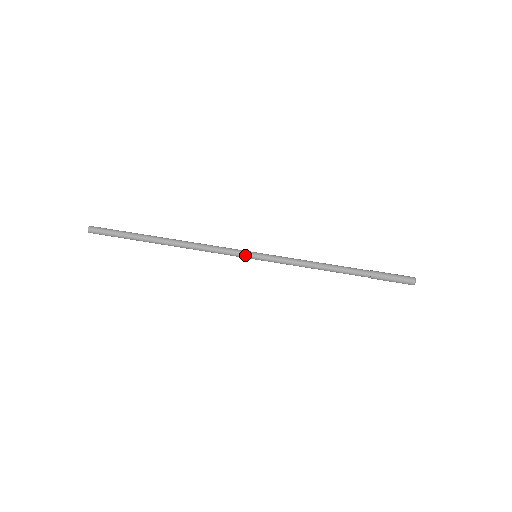
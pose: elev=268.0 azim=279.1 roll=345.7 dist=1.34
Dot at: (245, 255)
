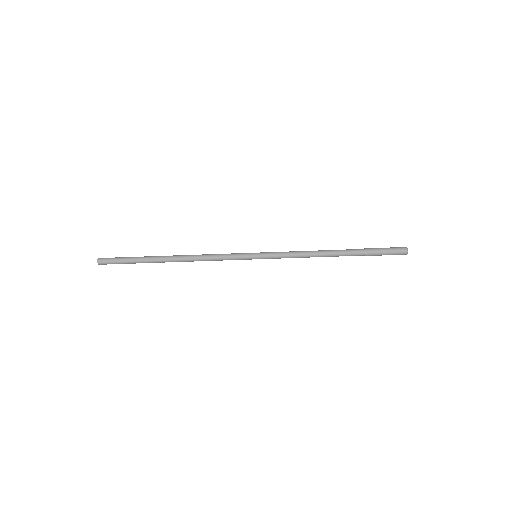
Dot at: (246, 257)
